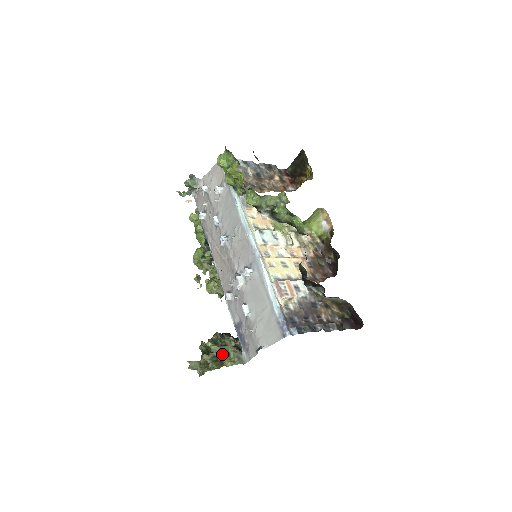
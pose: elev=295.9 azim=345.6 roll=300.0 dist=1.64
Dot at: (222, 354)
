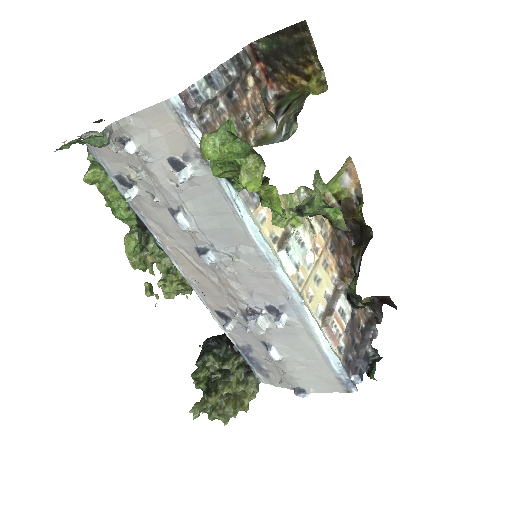
Dot at: (235, 390)
